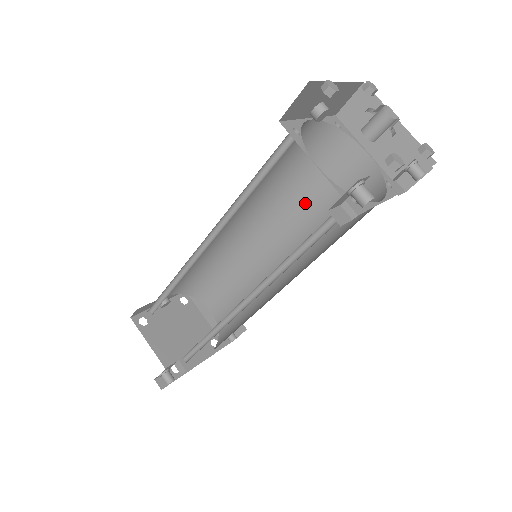
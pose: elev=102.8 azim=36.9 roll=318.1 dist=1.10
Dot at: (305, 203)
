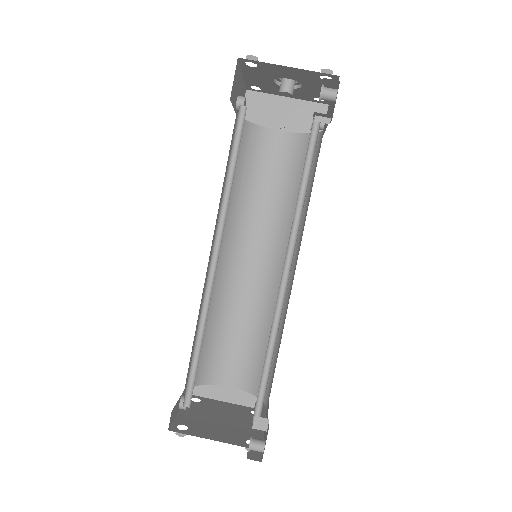
Dot at: (258, 201)
